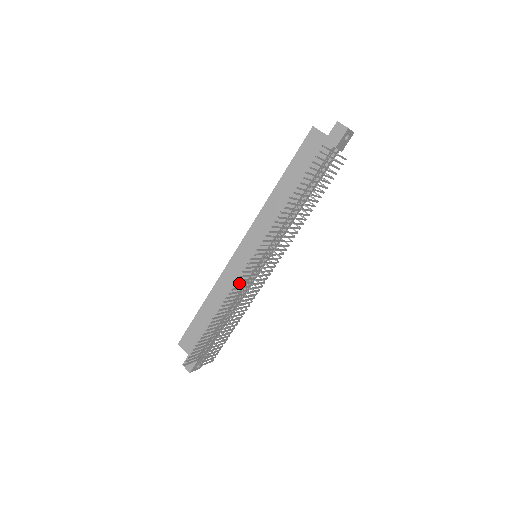
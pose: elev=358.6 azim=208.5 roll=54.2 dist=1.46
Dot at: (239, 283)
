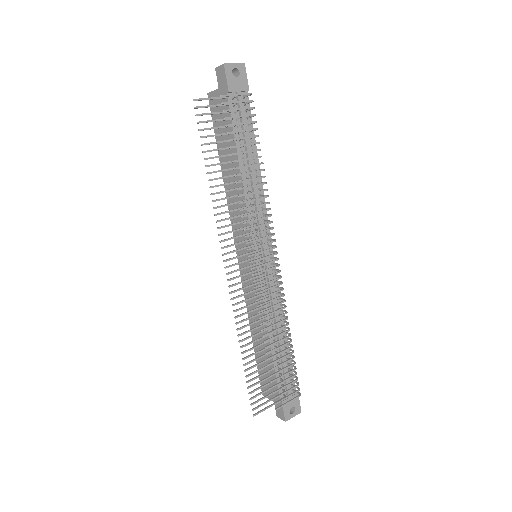
Dot at: occluded
